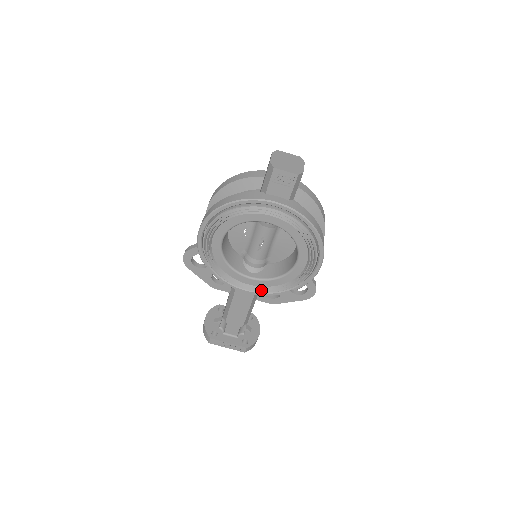
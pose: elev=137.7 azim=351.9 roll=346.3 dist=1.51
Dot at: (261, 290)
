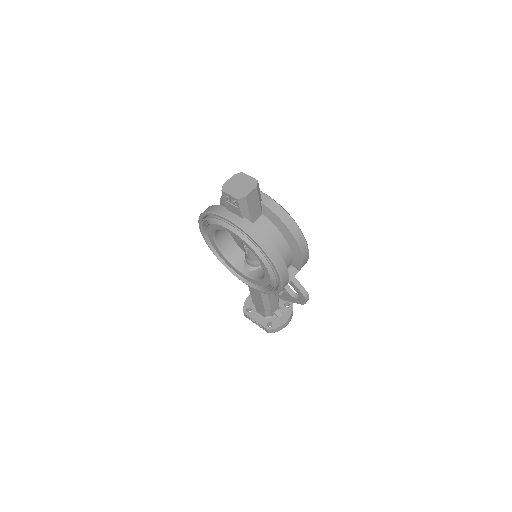
Dot at: (253, 286)
